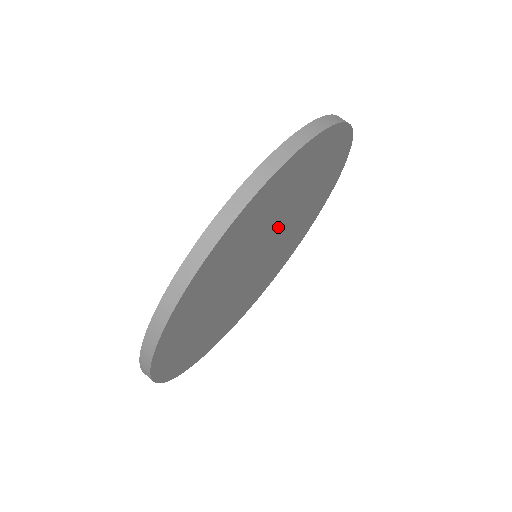
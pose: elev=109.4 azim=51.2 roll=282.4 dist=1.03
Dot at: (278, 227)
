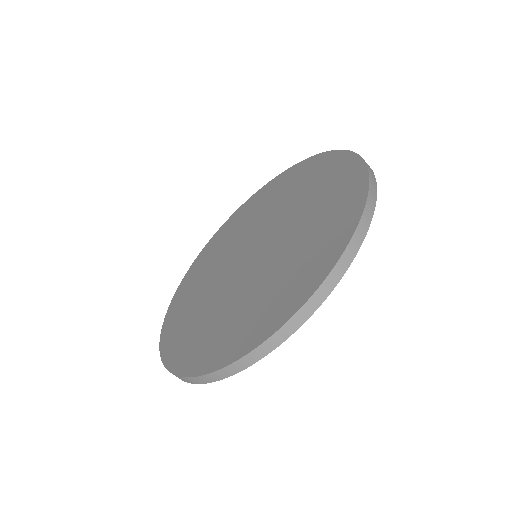
Dot at: occluded
